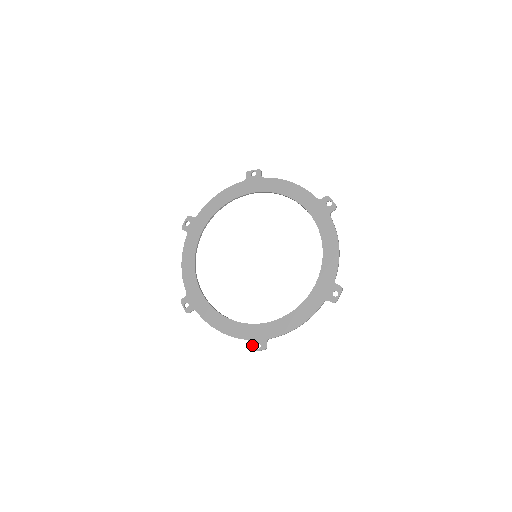
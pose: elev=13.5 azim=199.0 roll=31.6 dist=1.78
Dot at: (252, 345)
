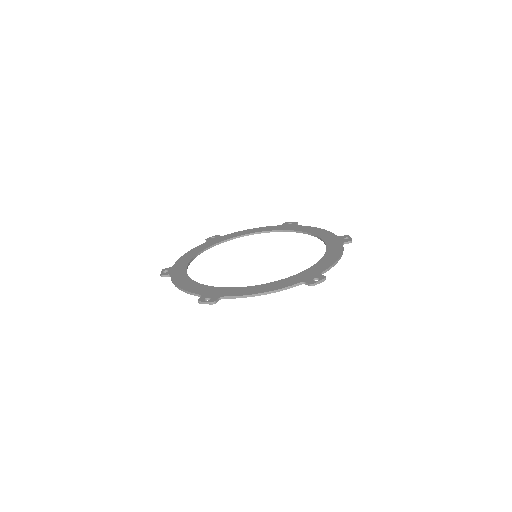
Dot at: (310, 281)
